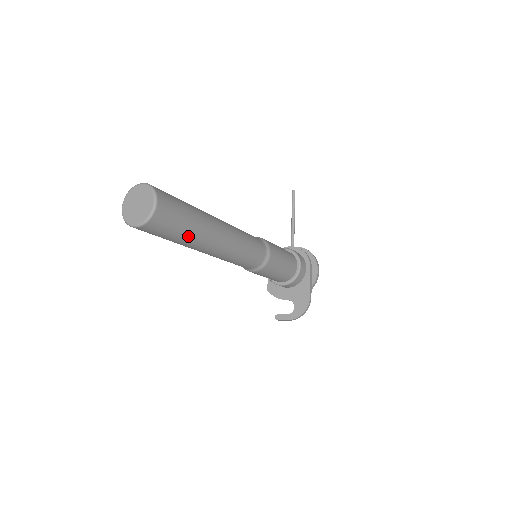
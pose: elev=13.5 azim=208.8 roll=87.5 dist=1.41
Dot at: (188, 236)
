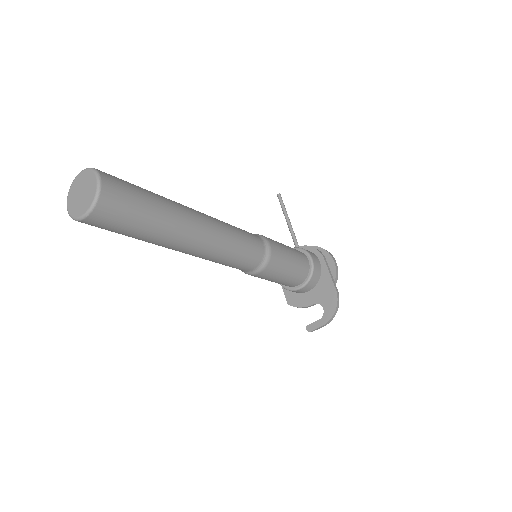
Dot at: (156, 223)
